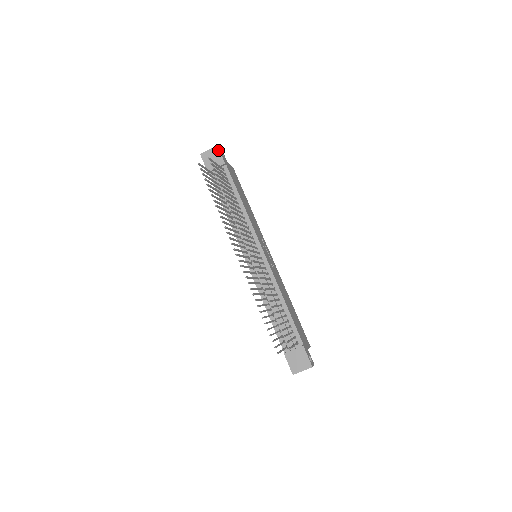
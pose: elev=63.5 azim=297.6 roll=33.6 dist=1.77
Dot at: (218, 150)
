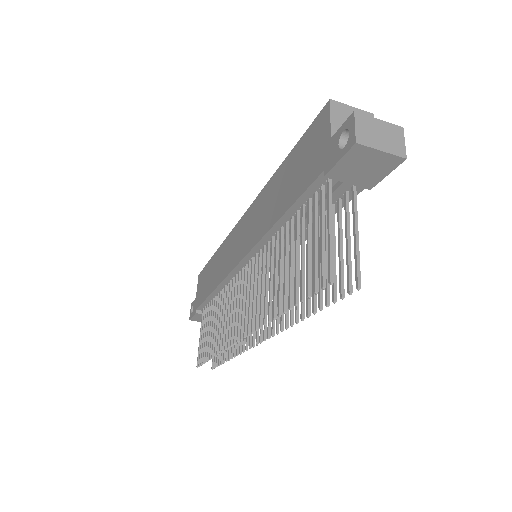
Dot at: (394, 167)
